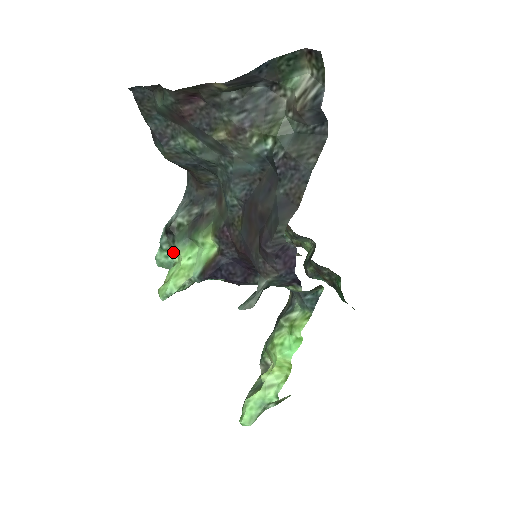
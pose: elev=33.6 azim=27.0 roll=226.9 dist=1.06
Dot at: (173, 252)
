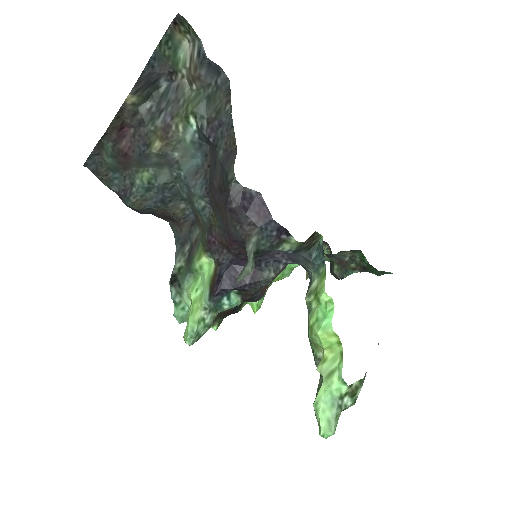
Dot at: (185, 299)
